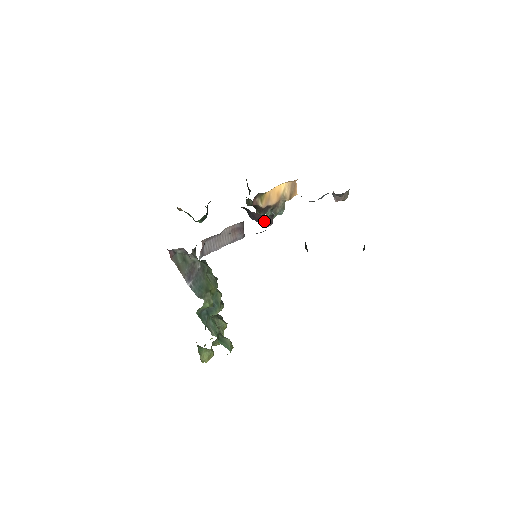
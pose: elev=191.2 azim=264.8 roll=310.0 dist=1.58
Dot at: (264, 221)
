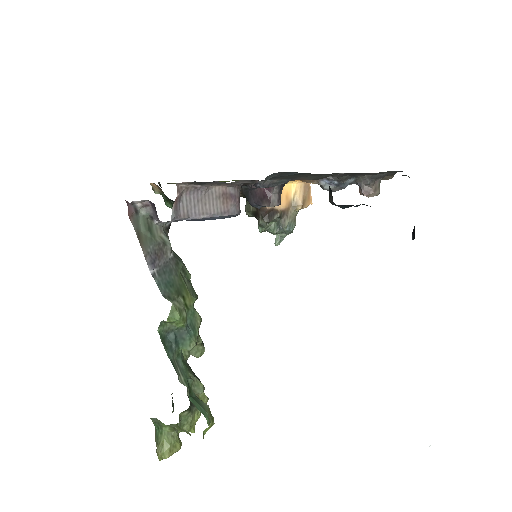
Dot at: (268, 196)
